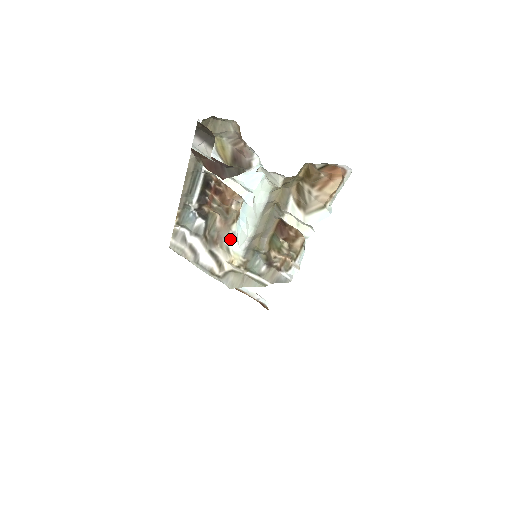
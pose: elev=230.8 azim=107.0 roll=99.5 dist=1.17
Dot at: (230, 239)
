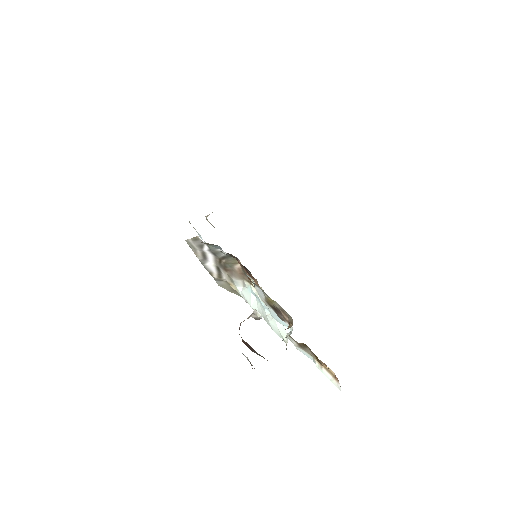
Dot at: (238, 282)
